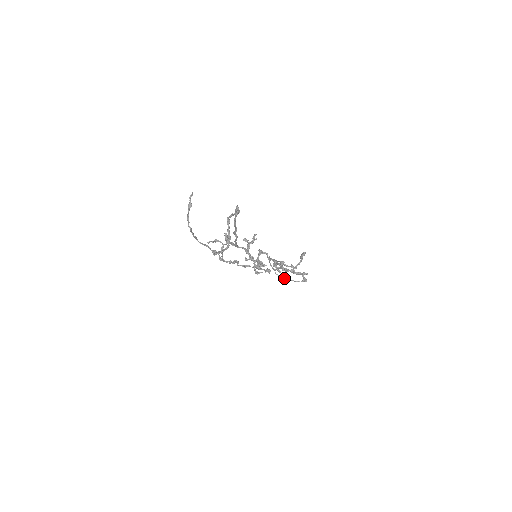
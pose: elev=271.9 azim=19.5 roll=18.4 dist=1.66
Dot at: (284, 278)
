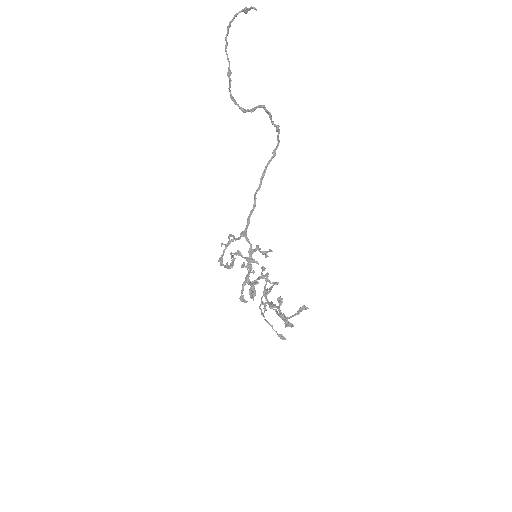
Dot at: occluded
